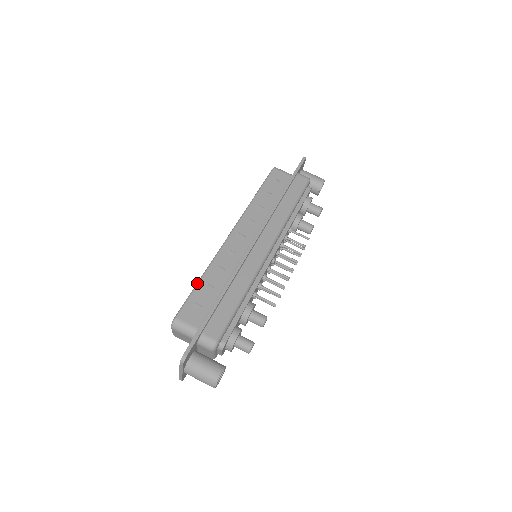
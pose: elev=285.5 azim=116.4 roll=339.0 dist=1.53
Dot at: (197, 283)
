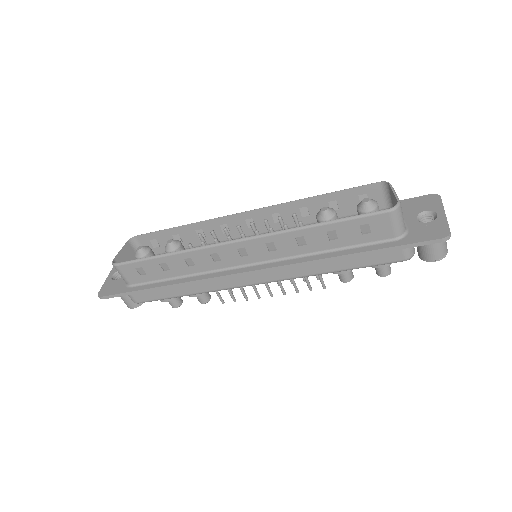
Dot at: (157, 256)
